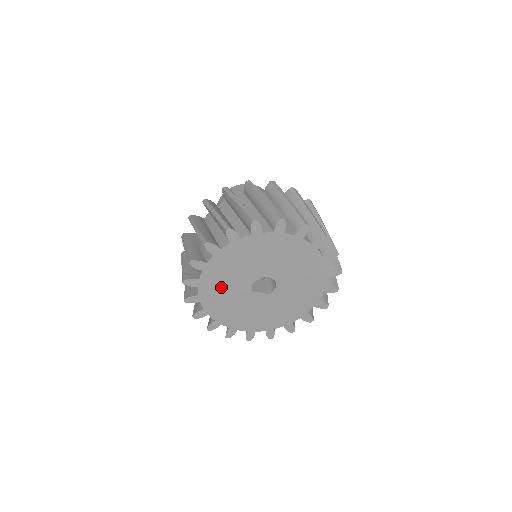
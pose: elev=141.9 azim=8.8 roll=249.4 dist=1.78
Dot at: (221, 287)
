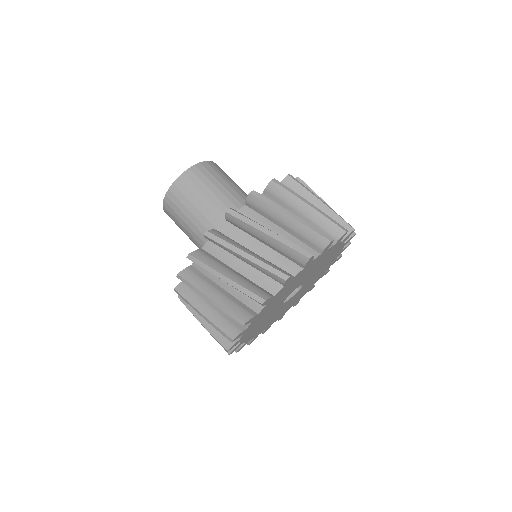
Dot at: occluded
